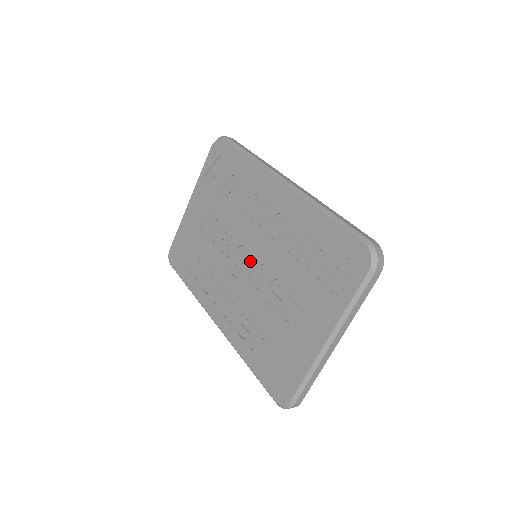
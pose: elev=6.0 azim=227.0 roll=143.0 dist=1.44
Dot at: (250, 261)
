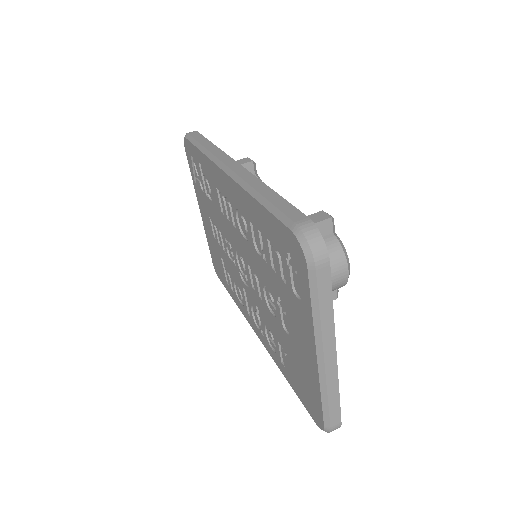
Dot at: occluded
